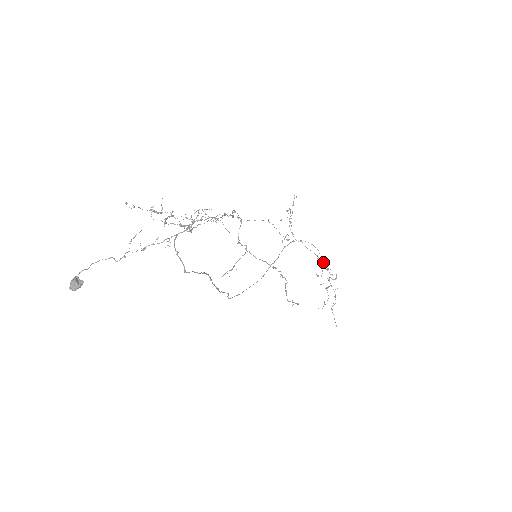
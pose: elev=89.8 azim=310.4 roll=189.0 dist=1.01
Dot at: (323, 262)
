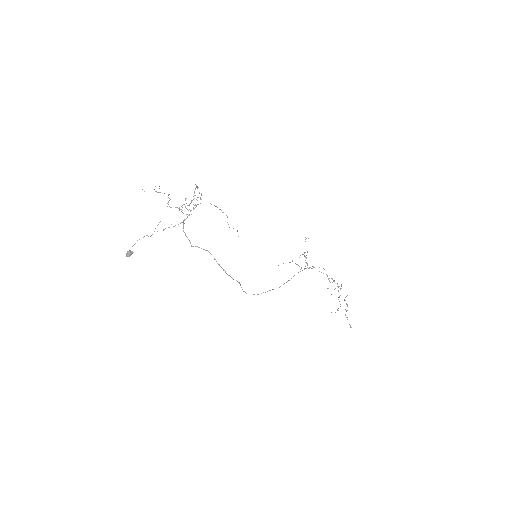
Dot at: (332, 279)
